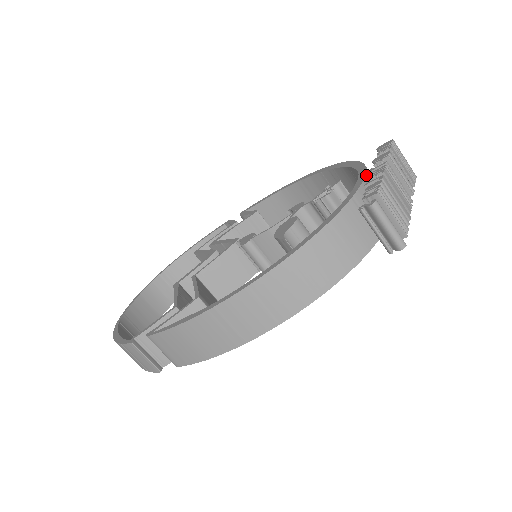
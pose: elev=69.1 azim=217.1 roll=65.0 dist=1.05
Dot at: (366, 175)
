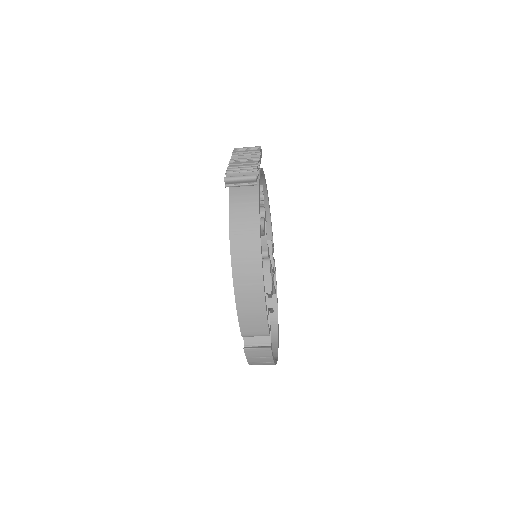
Dot at: occluded
